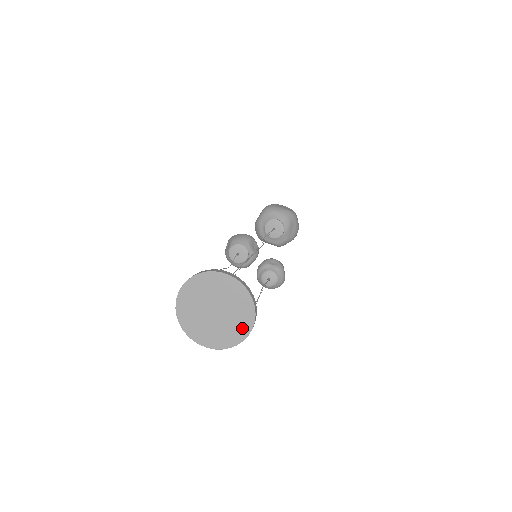
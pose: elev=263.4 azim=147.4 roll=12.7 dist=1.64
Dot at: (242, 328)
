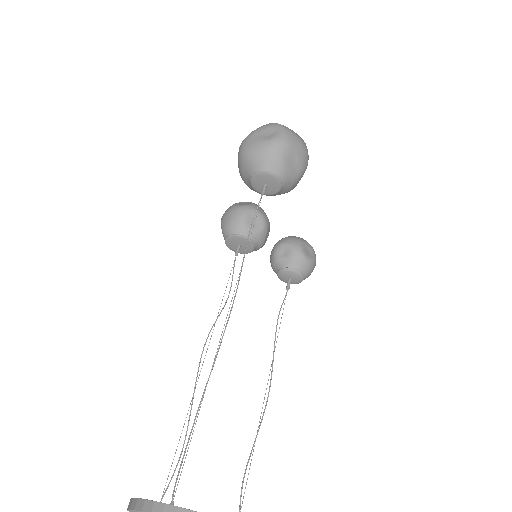
Dot at: out of frame
